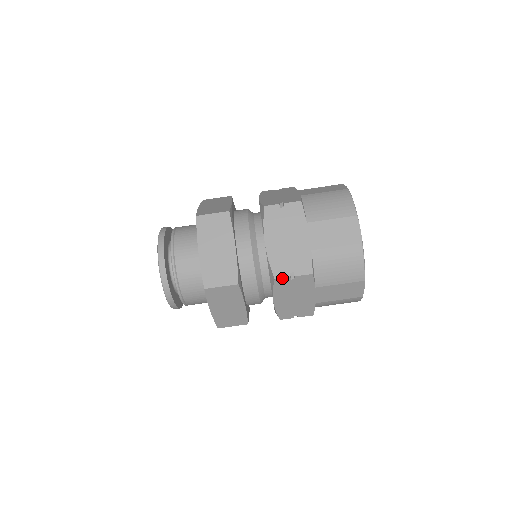
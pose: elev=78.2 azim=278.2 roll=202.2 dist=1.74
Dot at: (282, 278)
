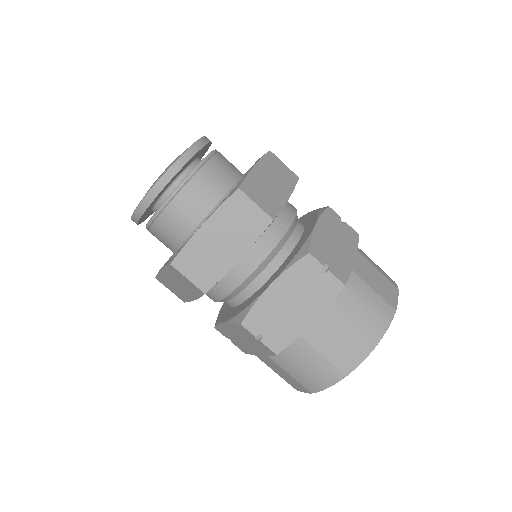
Dot at: (316, 259)
